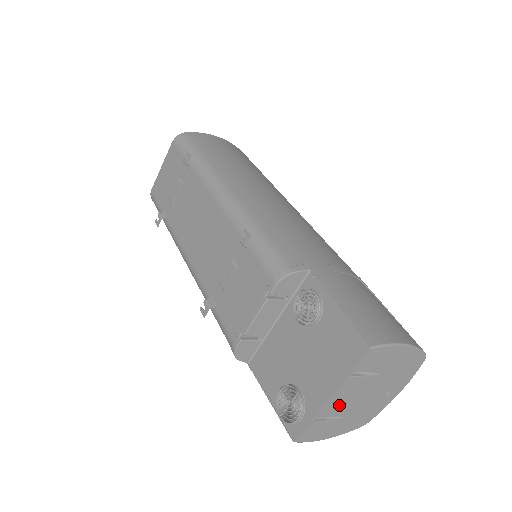
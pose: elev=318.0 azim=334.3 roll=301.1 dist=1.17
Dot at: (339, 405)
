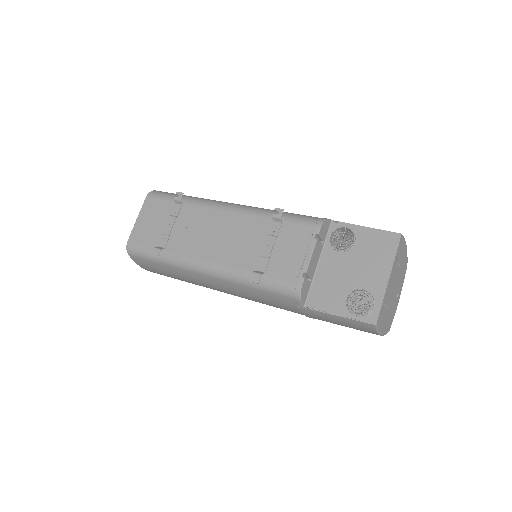
Dot at: (389, 291)
